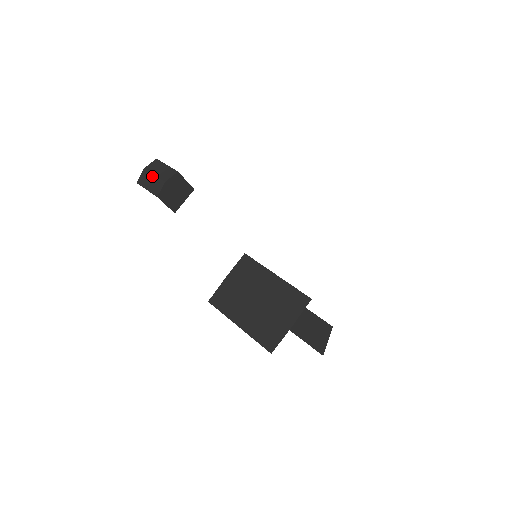
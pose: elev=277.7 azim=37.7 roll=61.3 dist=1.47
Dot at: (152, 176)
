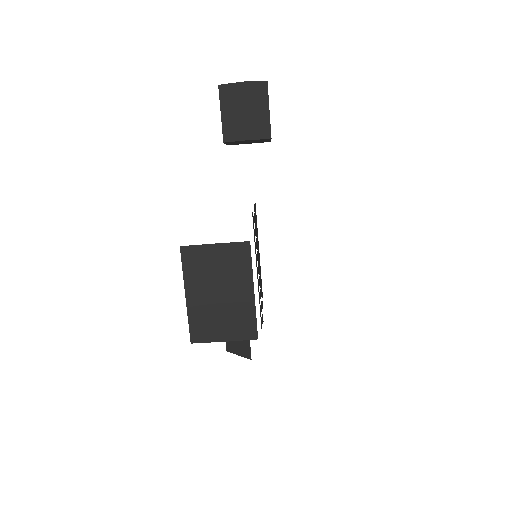
Dot at: (241, 109)
